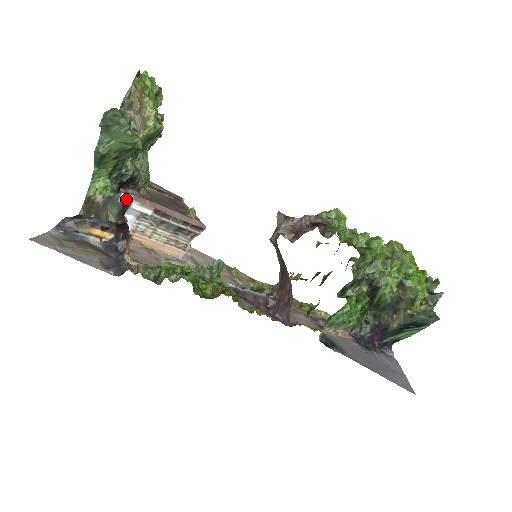
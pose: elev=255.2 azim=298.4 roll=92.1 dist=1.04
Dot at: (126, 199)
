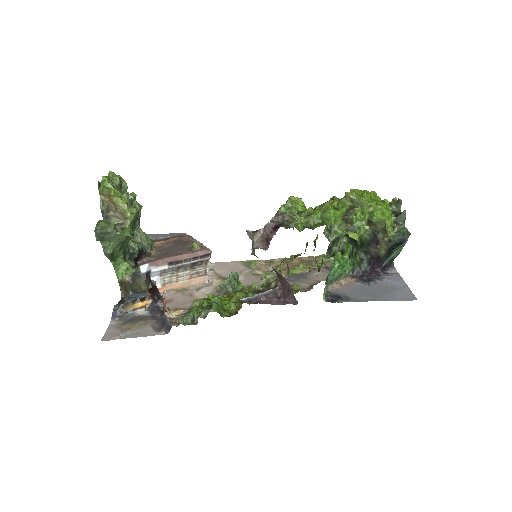
Dot at: (145, 269)
